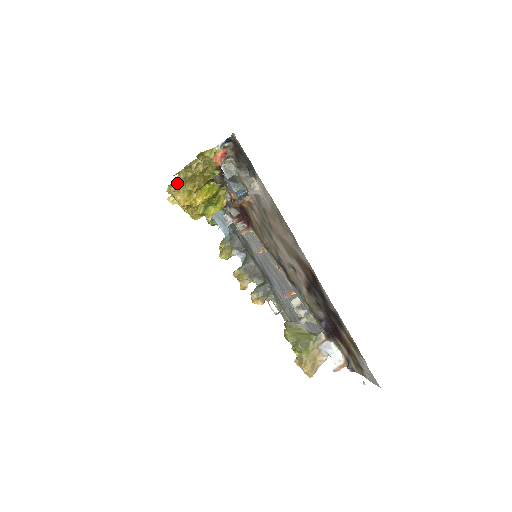
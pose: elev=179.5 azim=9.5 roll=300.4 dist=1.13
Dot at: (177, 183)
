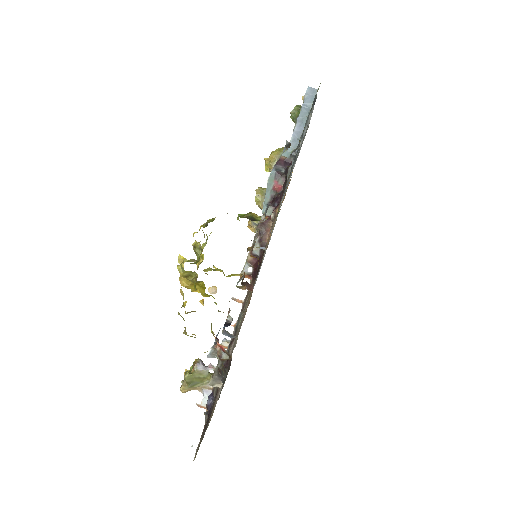
Dot at: (190, 273)
